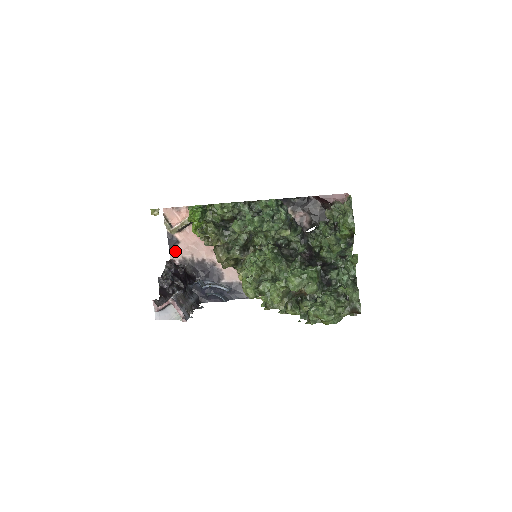
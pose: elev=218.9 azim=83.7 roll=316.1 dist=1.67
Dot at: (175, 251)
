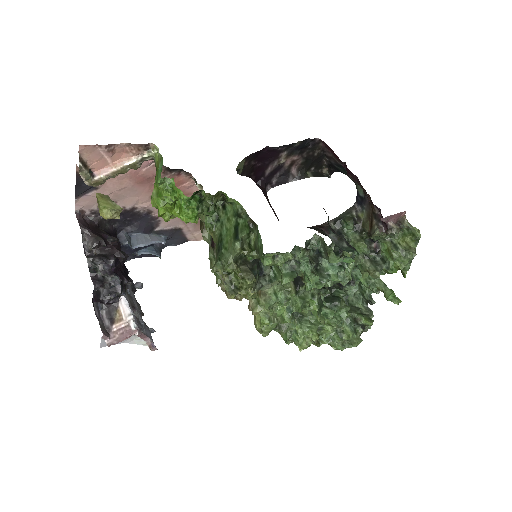
Dot at: (86, 199)
